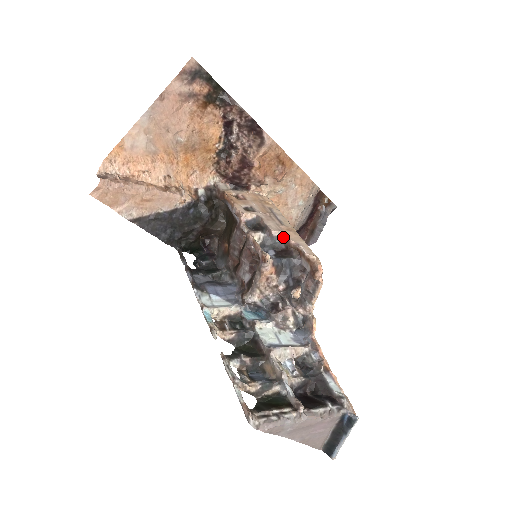
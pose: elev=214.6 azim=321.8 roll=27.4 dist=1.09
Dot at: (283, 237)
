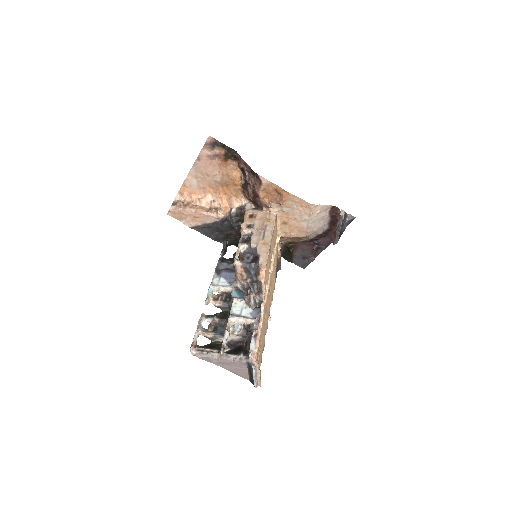
Dot at: (257, 249)
